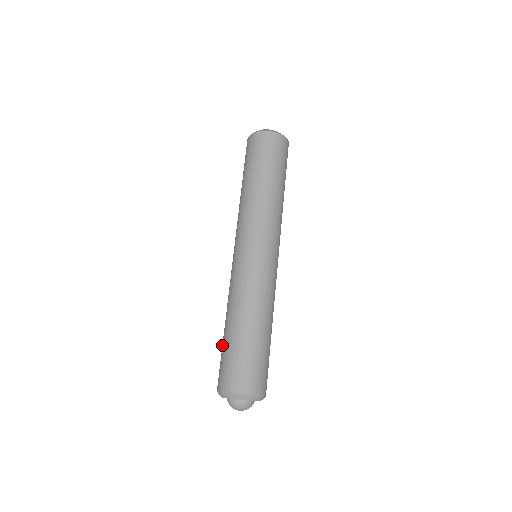
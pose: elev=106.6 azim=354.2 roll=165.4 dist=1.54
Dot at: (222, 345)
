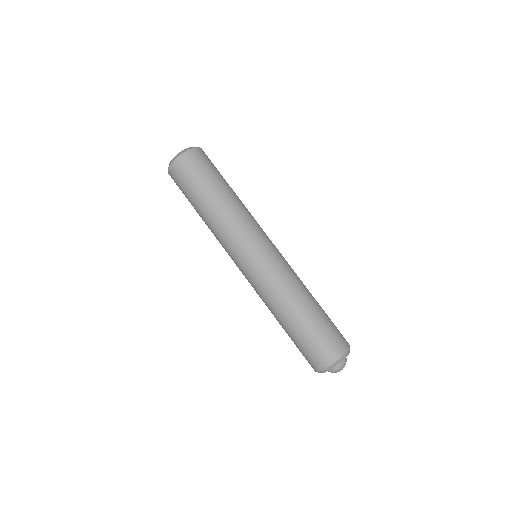
Dot at: (294, 338)
